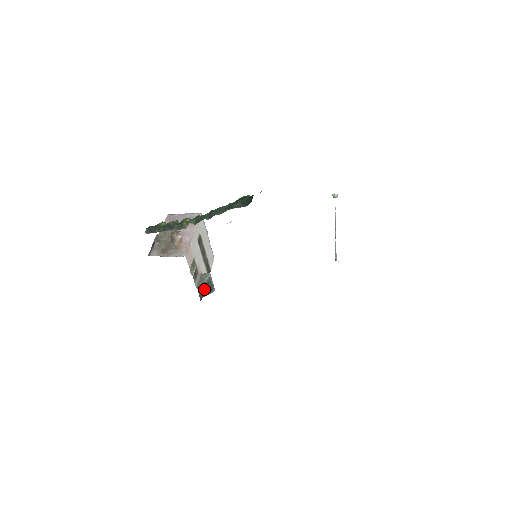
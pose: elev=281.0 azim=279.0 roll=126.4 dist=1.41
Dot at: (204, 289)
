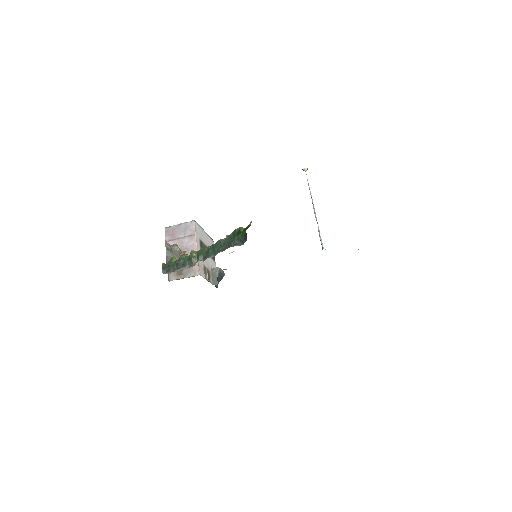
Dot at: (218, 279)
